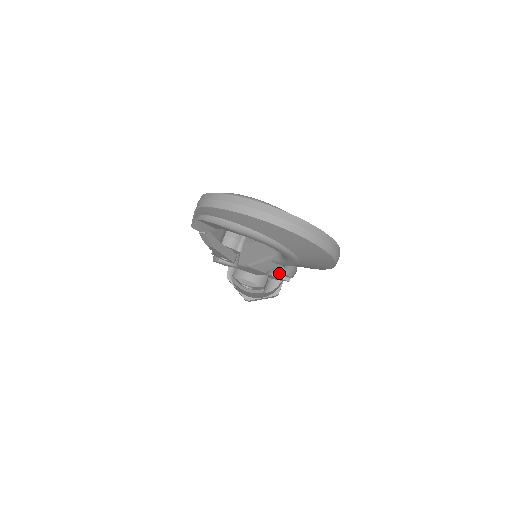
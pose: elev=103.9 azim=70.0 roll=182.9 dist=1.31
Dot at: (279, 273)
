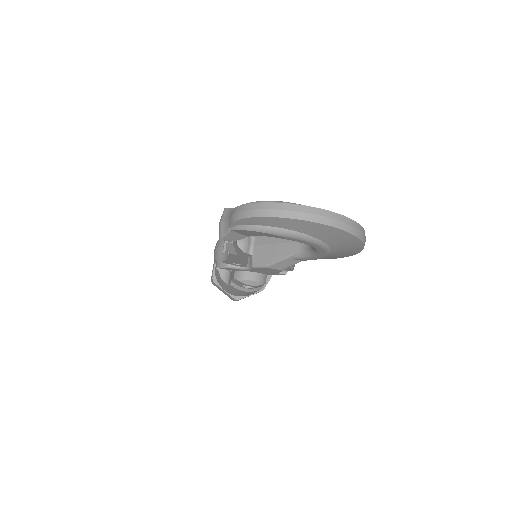
Dot at: occluded
